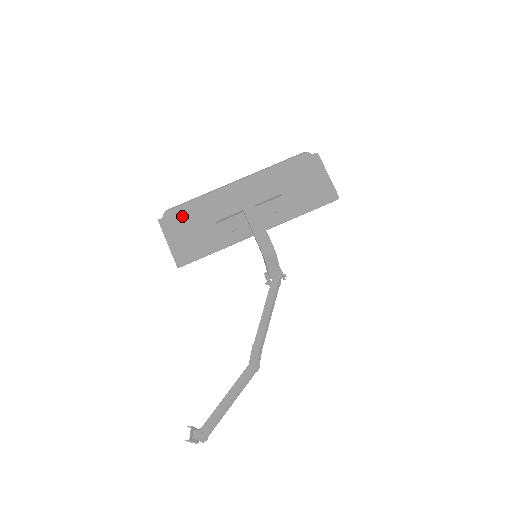
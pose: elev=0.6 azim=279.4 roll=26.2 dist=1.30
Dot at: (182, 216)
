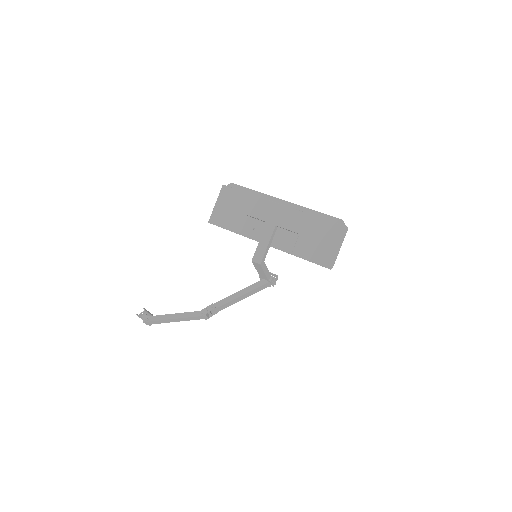
Dot at: (236, 194)
